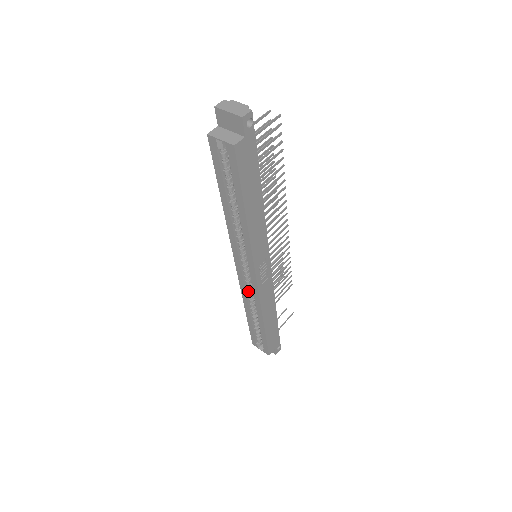
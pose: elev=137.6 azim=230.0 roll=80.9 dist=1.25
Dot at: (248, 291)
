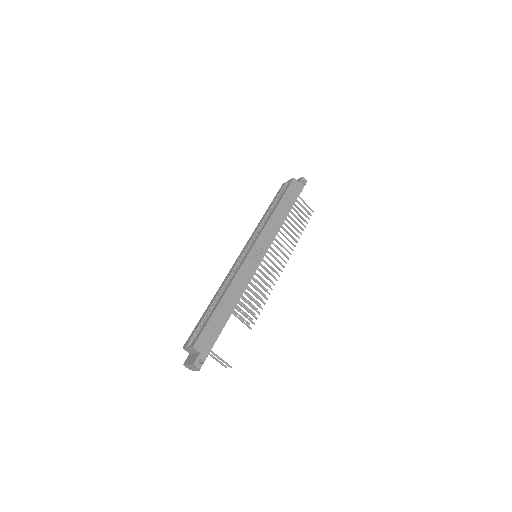
Dot at: (232, 274)
